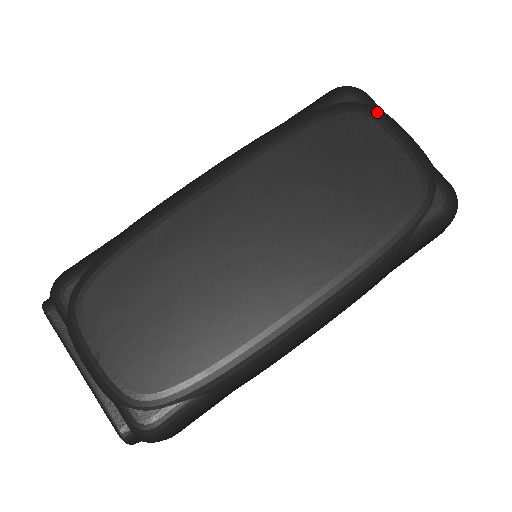
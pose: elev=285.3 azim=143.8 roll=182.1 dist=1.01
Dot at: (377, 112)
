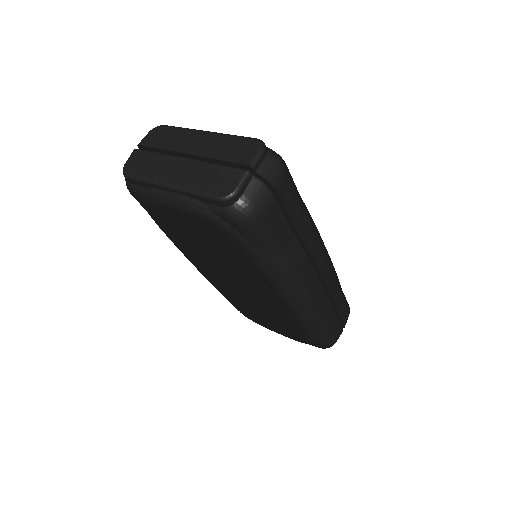
Dot at: occluded
